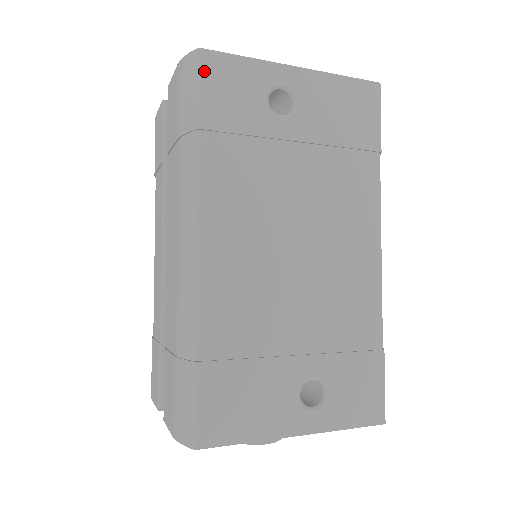
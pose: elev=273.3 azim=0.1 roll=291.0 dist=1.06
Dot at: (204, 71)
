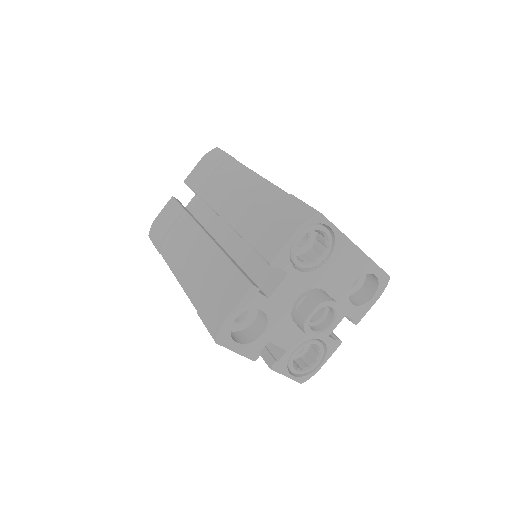
Dot at: occluded
